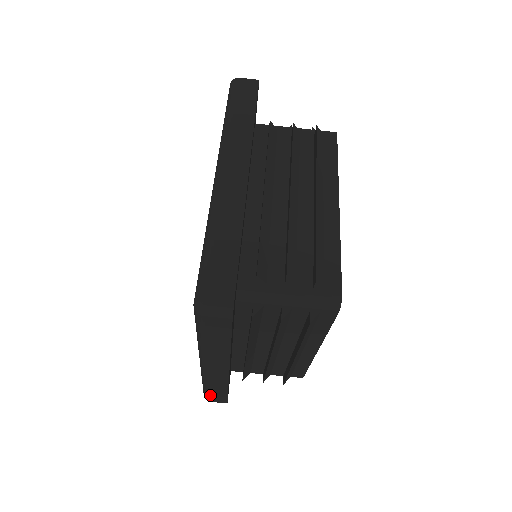
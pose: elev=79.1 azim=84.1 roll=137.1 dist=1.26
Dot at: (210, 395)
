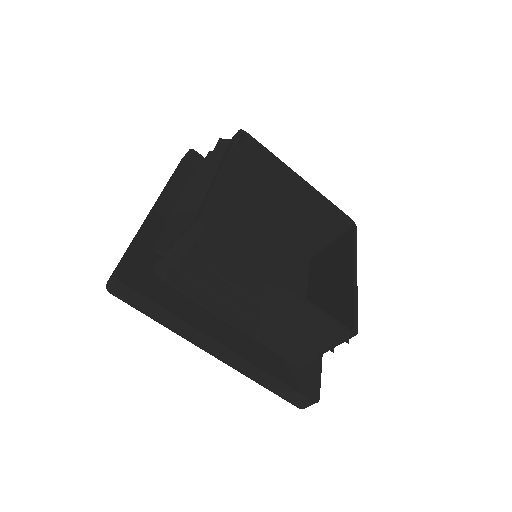
Dot at: (282, 396)
